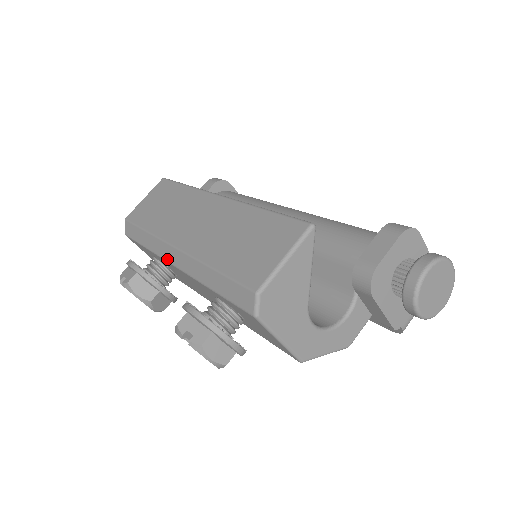
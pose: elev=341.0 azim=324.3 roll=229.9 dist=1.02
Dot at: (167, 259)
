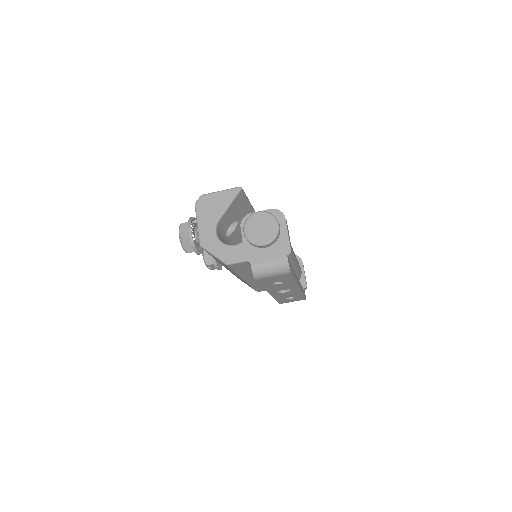
Dot at: occluded
